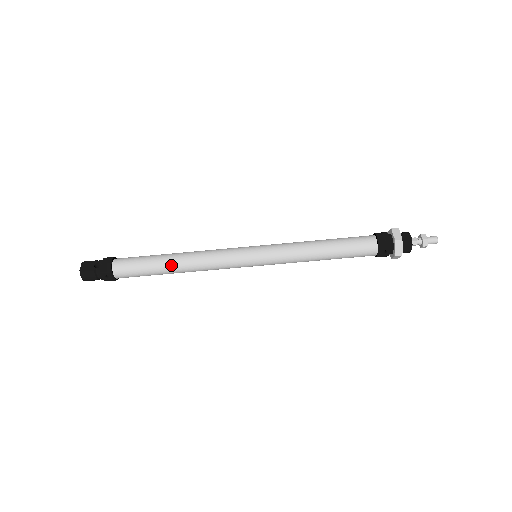
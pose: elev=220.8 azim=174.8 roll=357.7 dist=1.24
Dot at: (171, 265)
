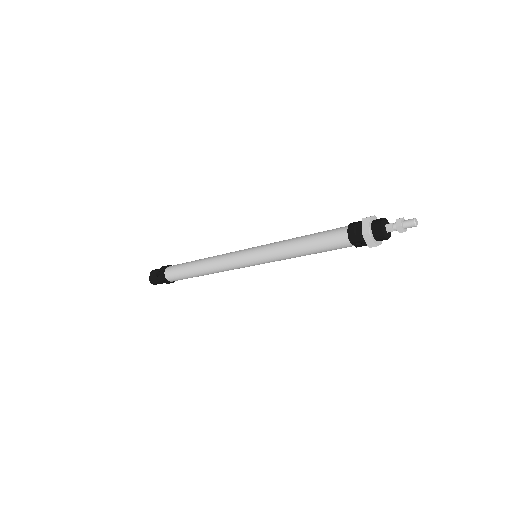
Dot at: (198, 271)
